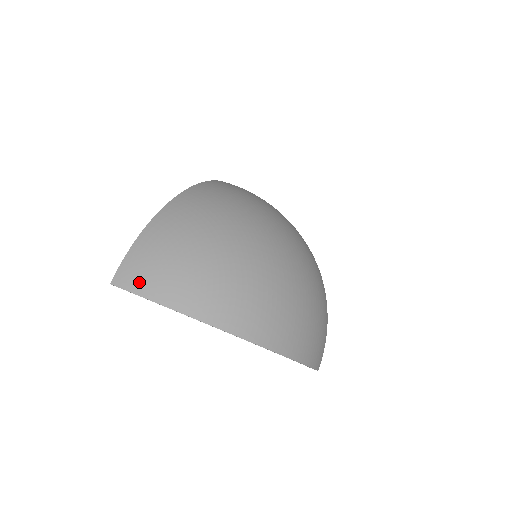
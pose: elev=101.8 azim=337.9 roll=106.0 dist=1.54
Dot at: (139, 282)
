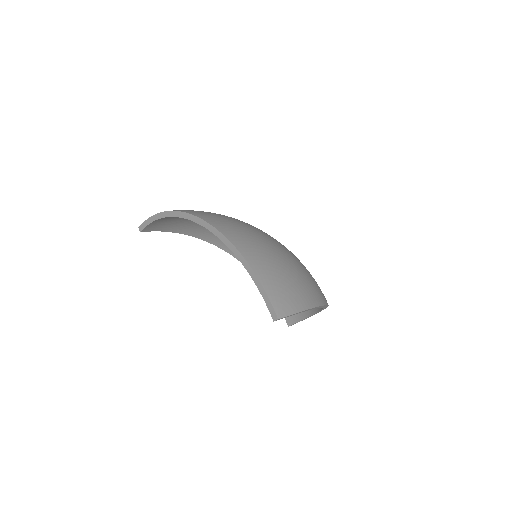
Dot at: (292, 302)
